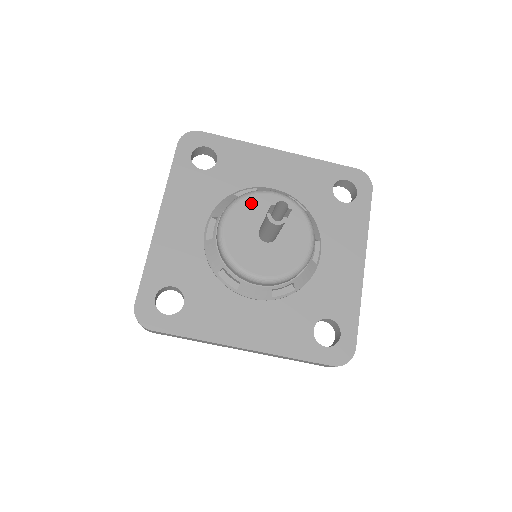
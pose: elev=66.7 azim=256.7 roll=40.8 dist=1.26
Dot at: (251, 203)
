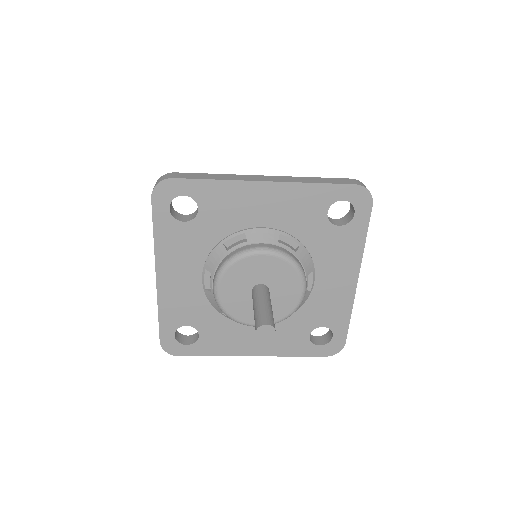
Dot at: (240, 268)
